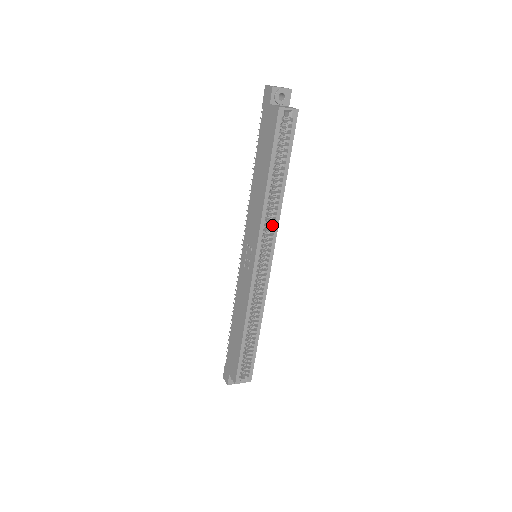
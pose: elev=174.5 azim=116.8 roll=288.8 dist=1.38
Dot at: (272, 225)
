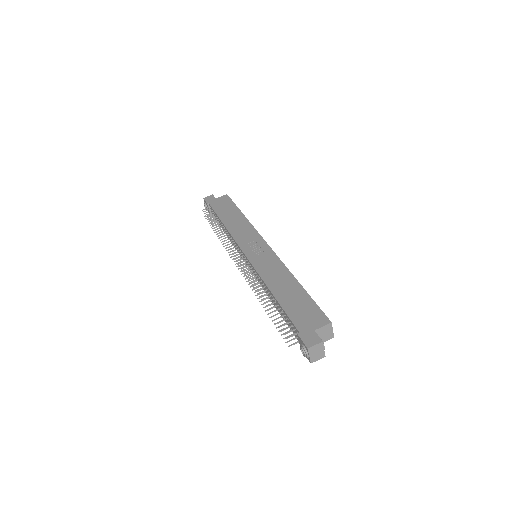
Dot at: occluded
